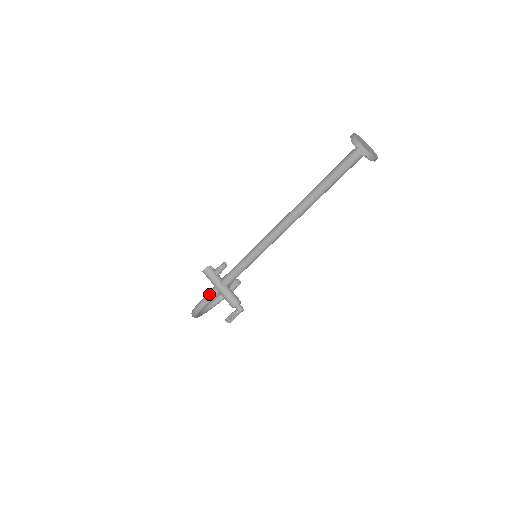
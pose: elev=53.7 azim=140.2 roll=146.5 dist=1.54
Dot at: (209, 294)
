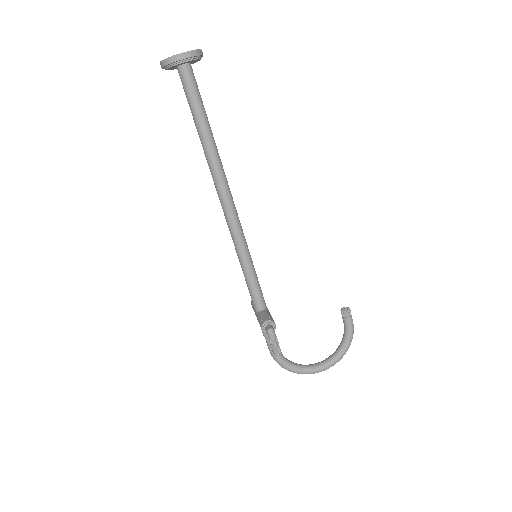
Dot at: occluded
